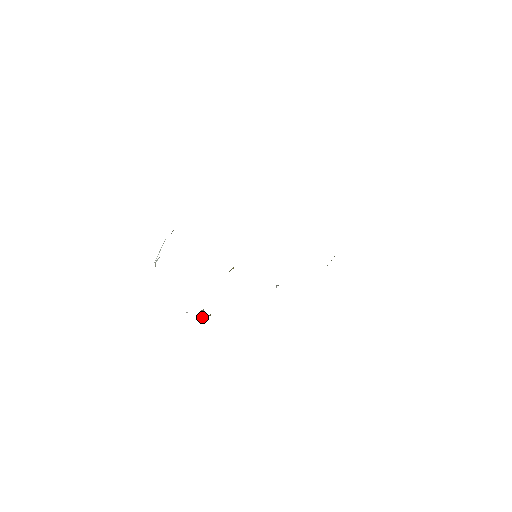
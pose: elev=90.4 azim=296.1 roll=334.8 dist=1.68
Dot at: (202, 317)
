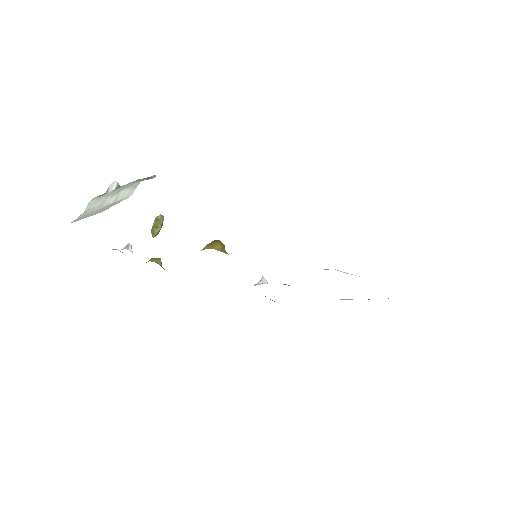
Dot at: (154, 234)
